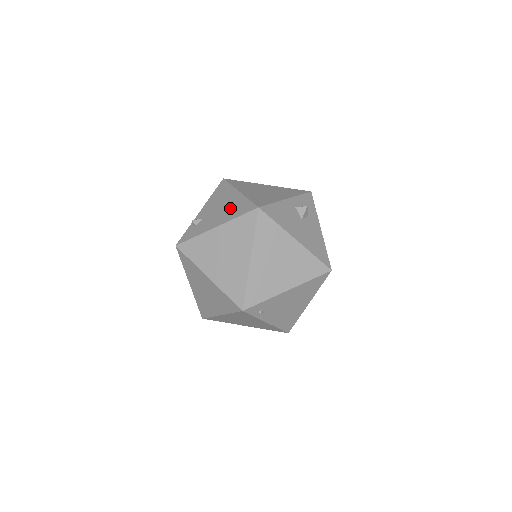
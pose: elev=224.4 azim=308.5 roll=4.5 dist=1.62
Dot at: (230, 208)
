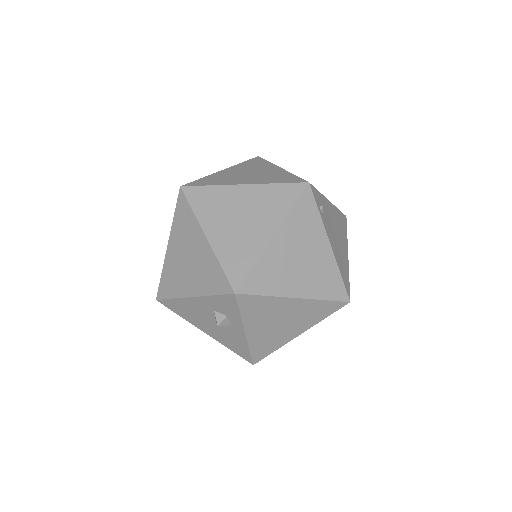
Dot at: occluded
